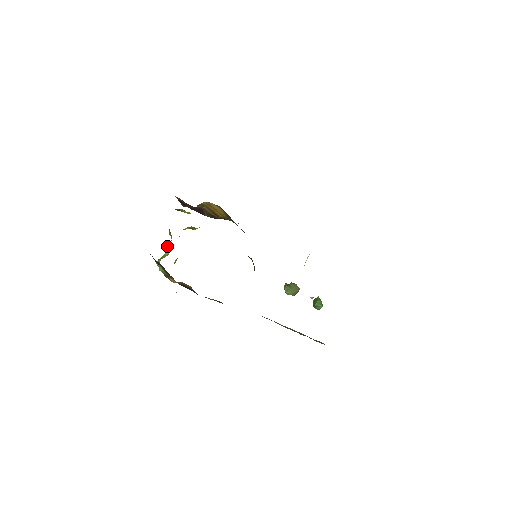
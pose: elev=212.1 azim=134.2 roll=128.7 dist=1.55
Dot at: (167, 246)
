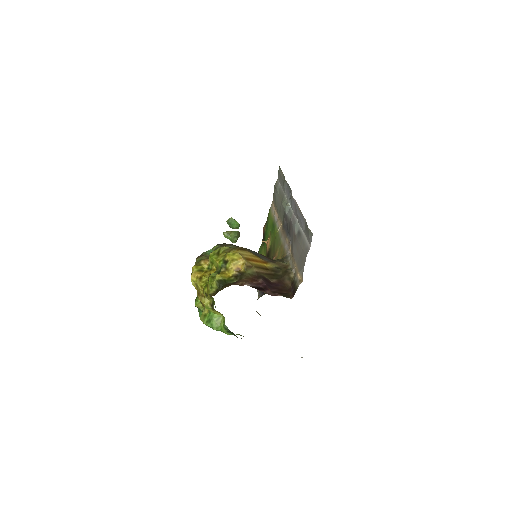
Dot at: (216, 311)
